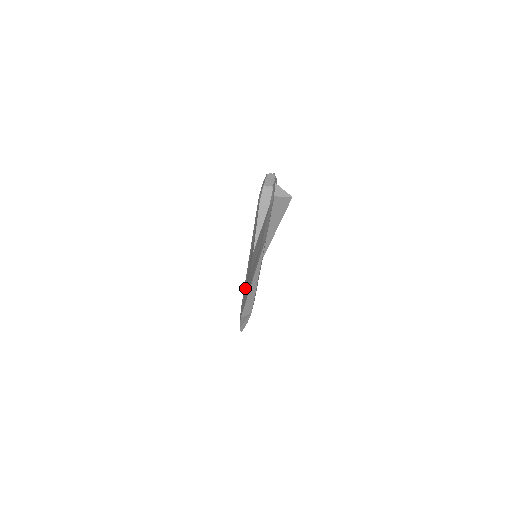
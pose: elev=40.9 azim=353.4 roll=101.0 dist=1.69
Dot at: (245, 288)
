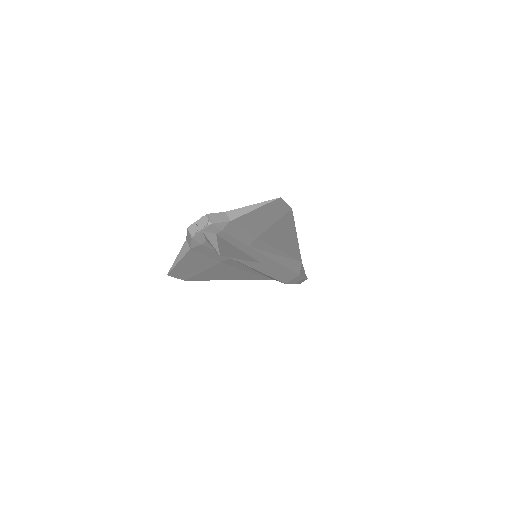
Dot at: occluded
